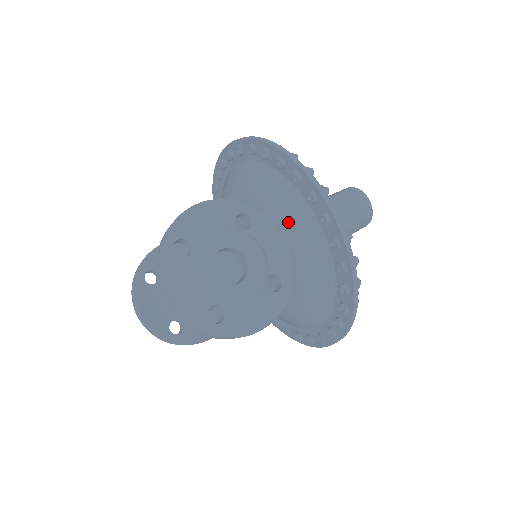
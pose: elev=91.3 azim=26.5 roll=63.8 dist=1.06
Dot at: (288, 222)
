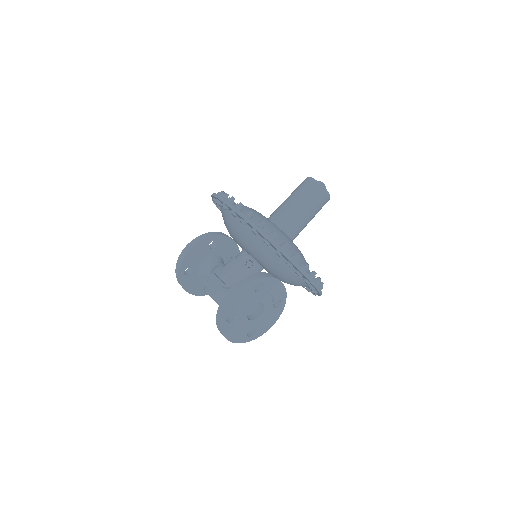
Dot at: (283, 273)
